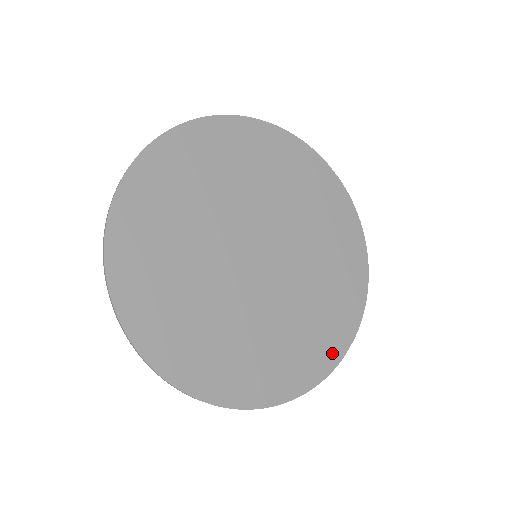
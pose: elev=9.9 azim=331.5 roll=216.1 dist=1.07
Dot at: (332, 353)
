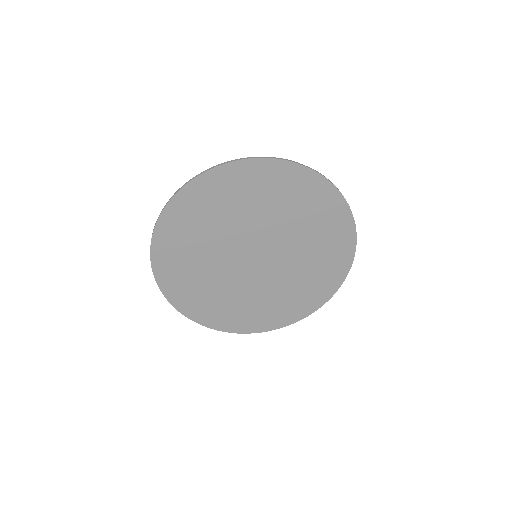
Dot at: (332, 285)
